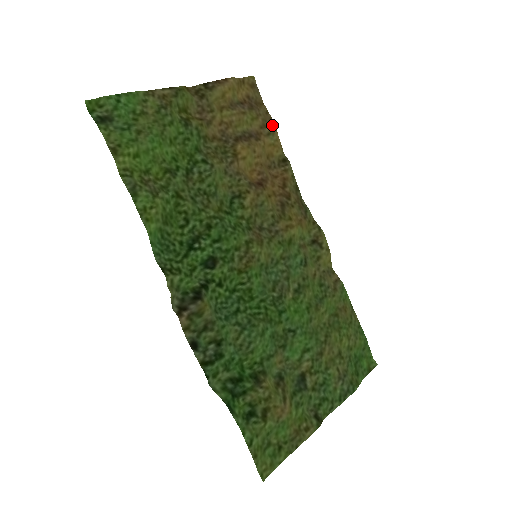
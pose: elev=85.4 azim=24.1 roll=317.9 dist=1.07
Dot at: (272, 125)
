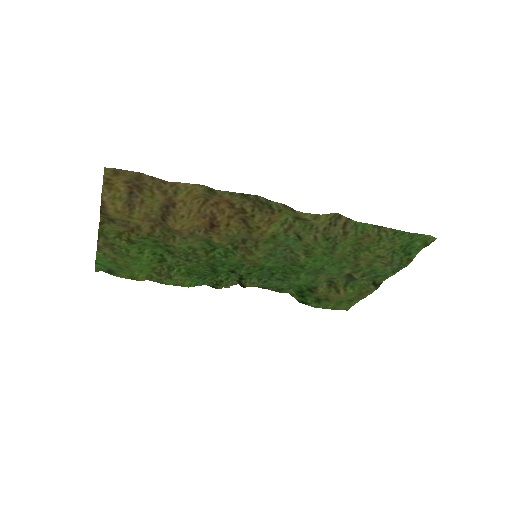
Dot at: (168, 184)
